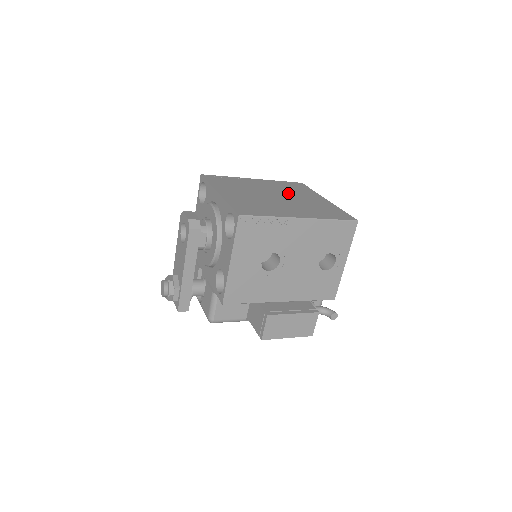
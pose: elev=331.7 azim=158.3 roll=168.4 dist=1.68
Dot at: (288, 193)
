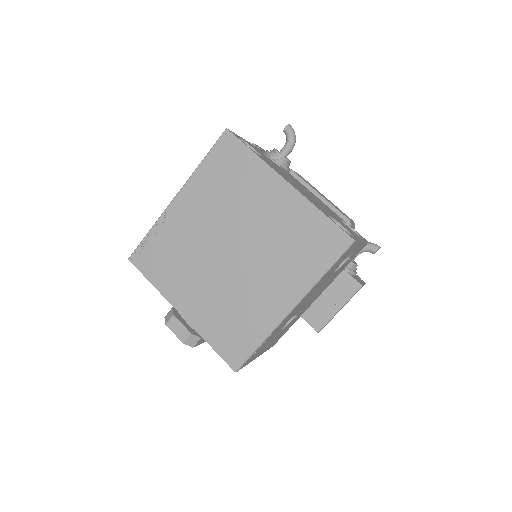
Dot at: (236, 216)
